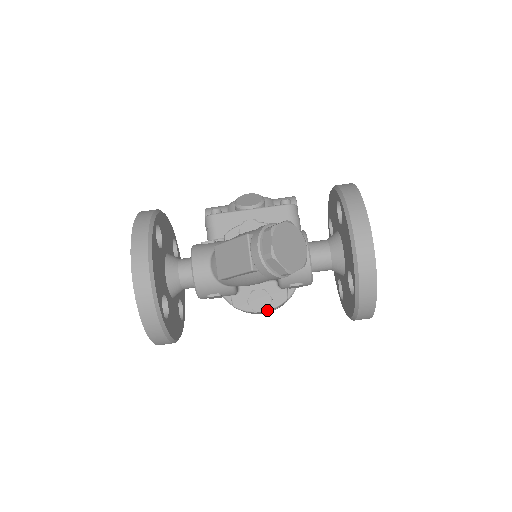
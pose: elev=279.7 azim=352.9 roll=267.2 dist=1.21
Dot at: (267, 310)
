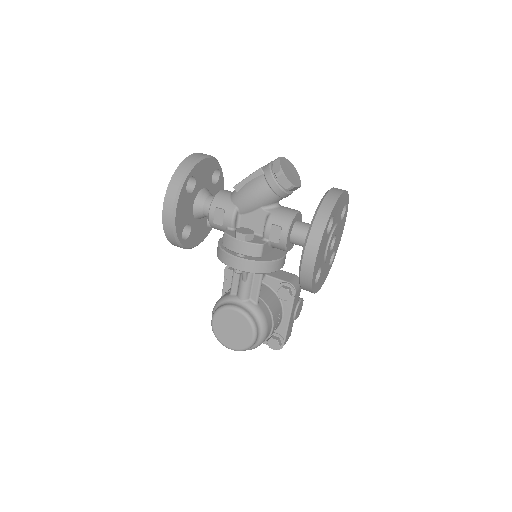
Dot at: (246, 235)
